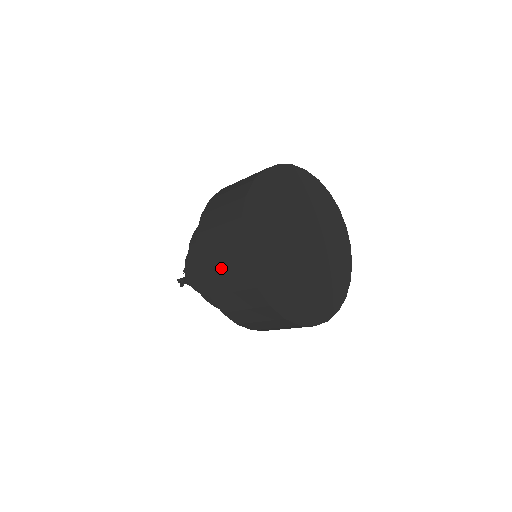
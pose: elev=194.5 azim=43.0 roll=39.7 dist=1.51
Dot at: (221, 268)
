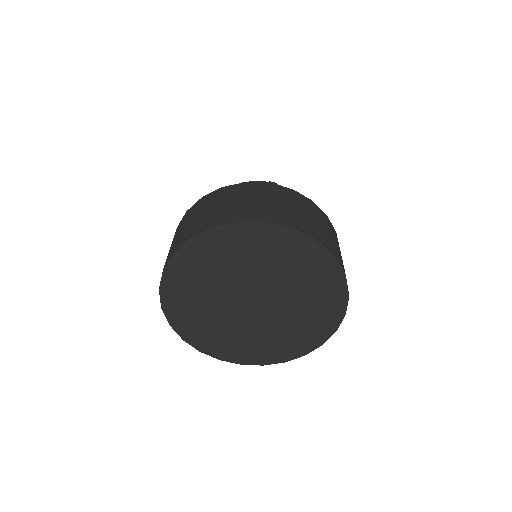
Dot at: occluded
